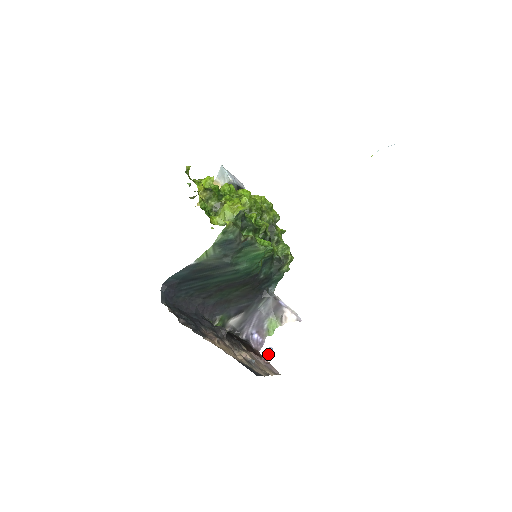
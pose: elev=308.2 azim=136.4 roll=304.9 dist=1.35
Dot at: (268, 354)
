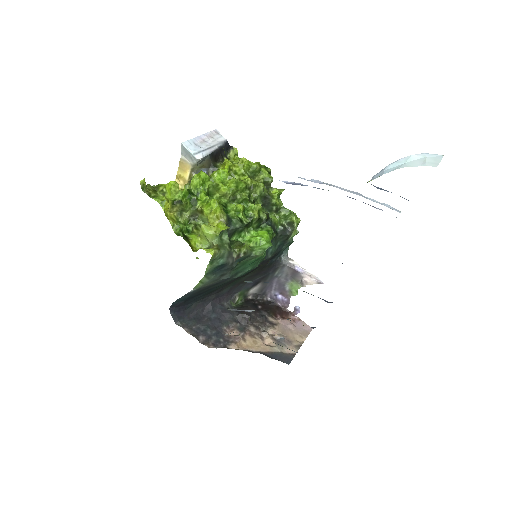
Dot at: (296, 312)
